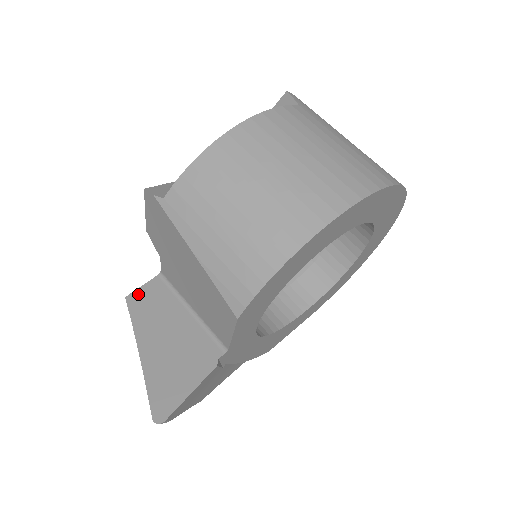
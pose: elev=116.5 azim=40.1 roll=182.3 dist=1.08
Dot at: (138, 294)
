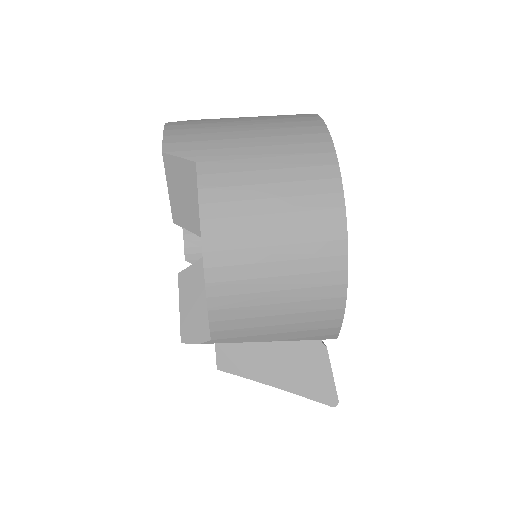
Dot at: (222, 360)
